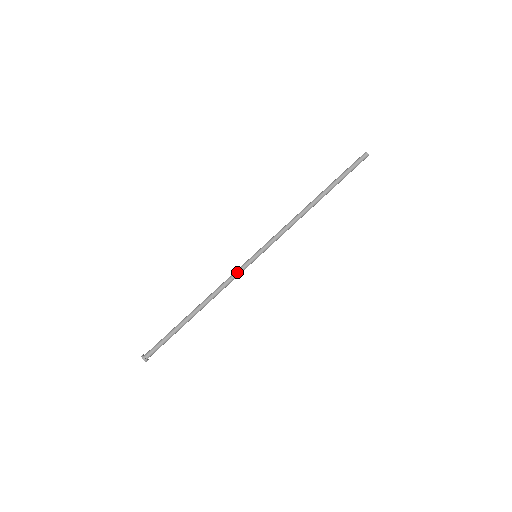
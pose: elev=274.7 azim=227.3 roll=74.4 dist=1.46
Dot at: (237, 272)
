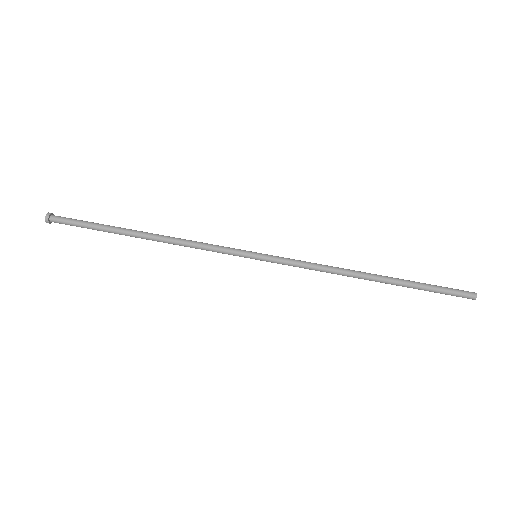
Dot at: (221, 250)
